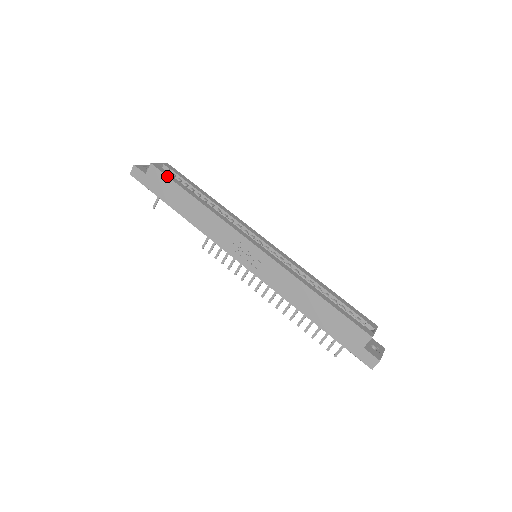
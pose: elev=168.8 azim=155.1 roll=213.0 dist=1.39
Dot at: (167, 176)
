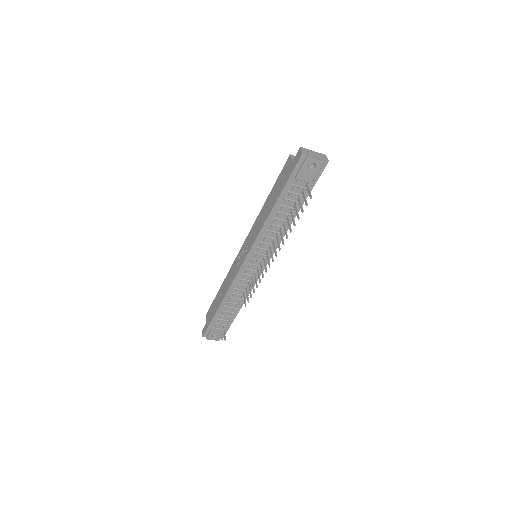
Dot at: (211, 305)
